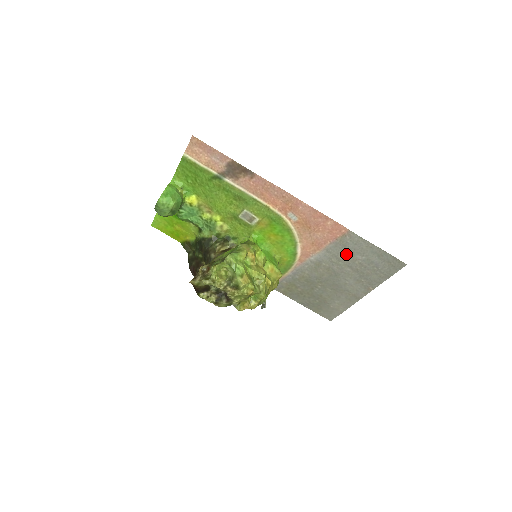
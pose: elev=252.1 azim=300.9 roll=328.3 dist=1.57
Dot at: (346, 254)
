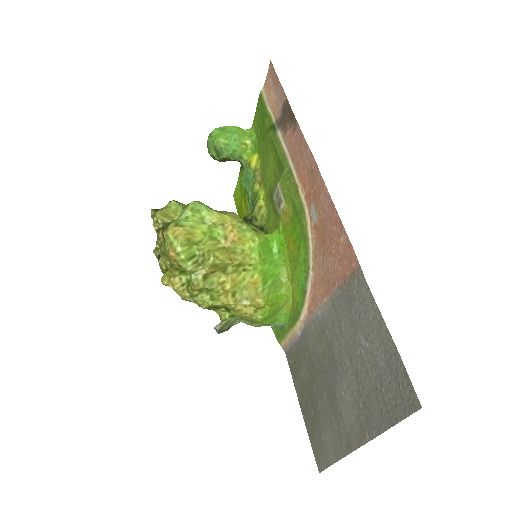
Dot at: (350, 323)
